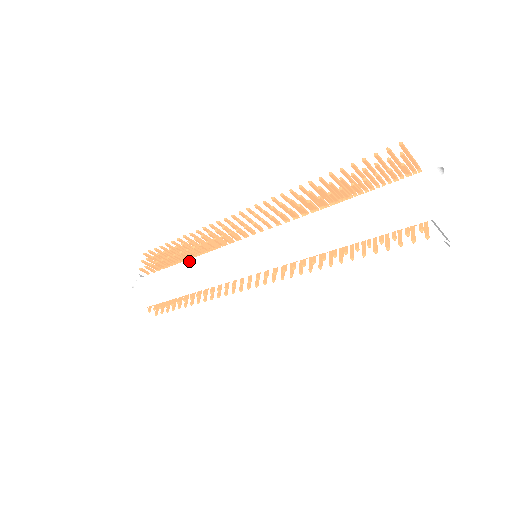
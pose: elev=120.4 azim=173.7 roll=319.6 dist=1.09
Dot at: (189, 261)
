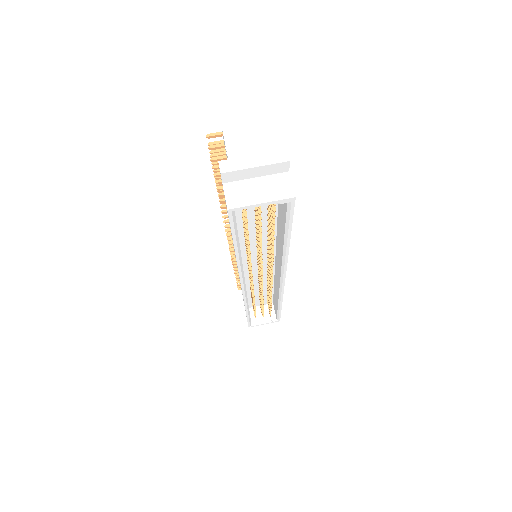
Dot at: occluded
